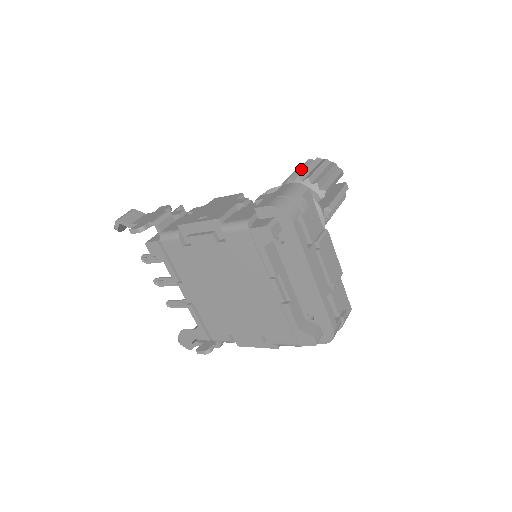
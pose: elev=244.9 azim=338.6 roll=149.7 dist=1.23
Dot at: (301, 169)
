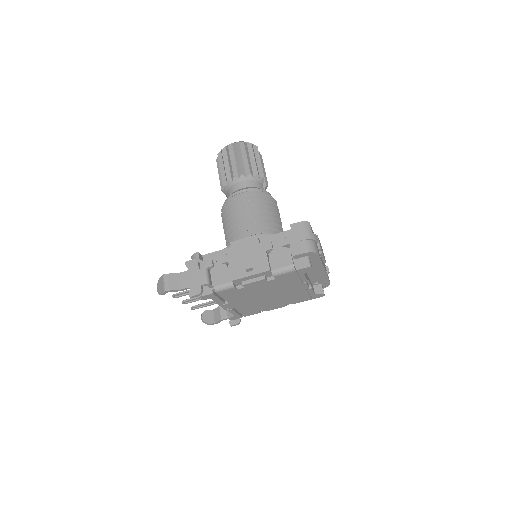
Dot at: (233, 161)
